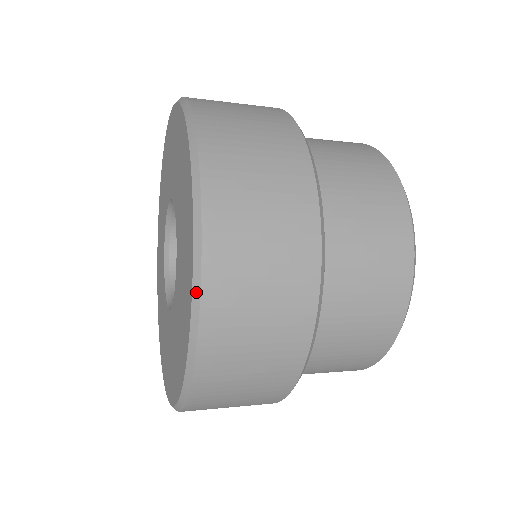
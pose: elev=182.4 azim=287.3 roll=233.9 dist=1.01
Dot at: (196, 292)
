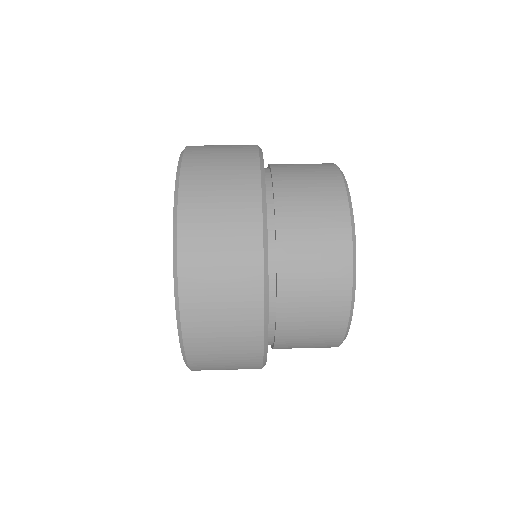
Dot at: (184, 355)
